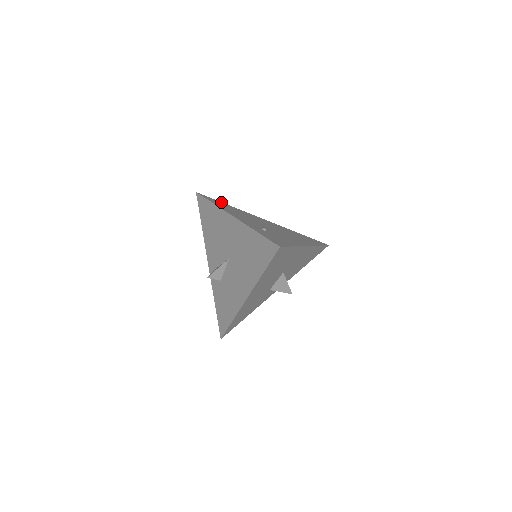
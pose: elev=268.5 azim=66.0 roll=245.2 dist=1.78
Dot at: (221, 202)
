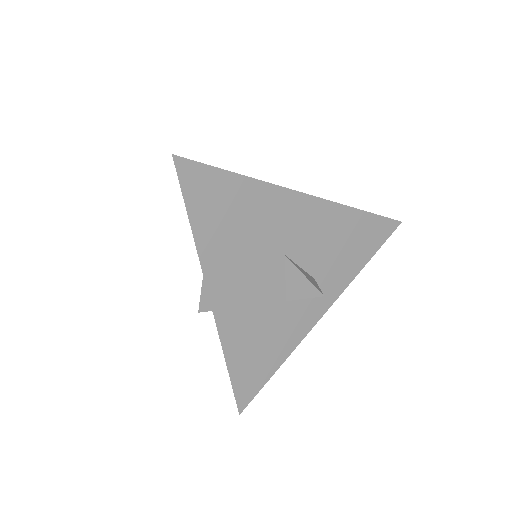
Dot at: occluded
